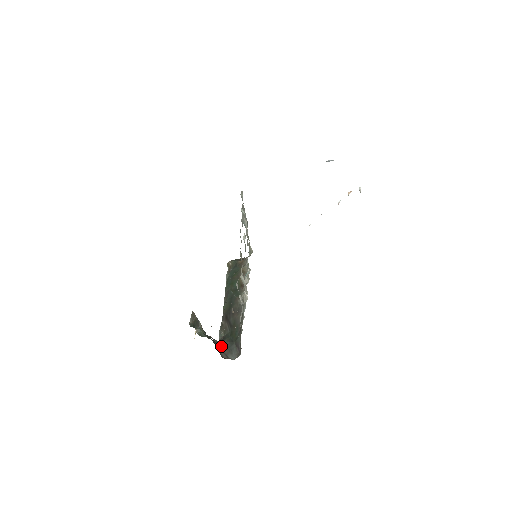
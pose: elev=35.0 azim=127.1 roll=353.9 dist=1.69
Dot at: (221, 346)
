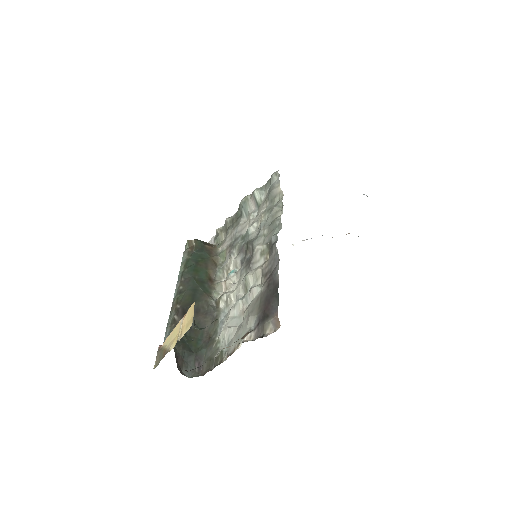
Dot at: (176, 352)
